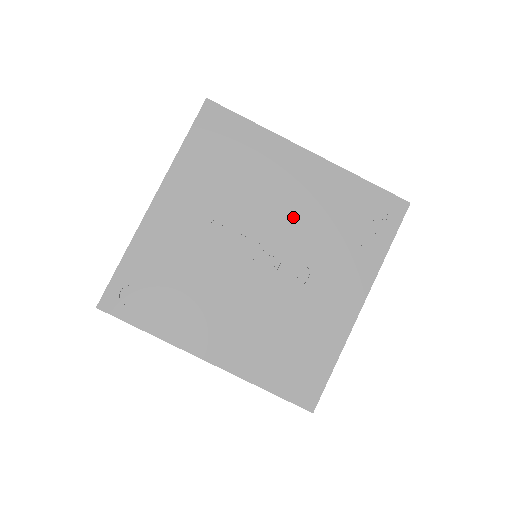
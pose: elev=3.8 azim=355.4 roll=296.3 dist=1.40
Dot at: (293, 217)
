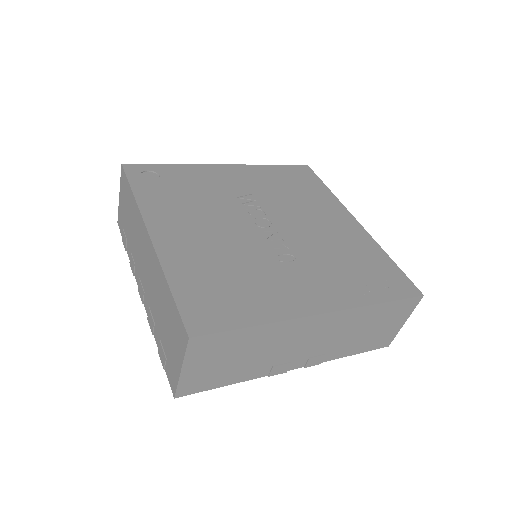
Dot at: (313, 232)
